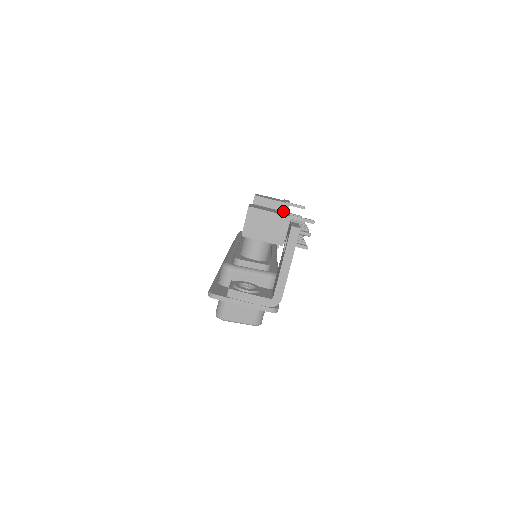
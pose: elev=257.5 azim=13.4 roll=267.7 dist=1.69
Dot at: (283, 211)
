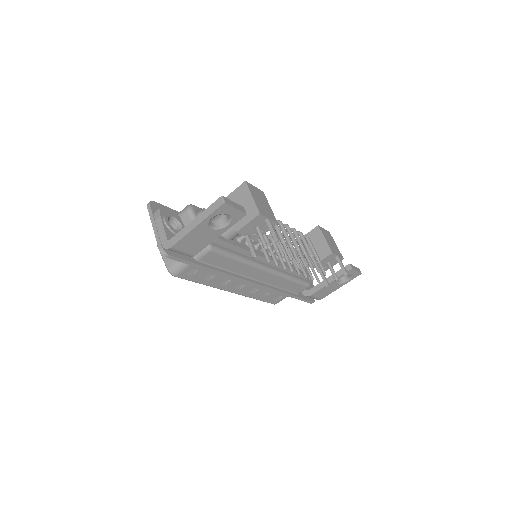
Dot at: (324, 257)
